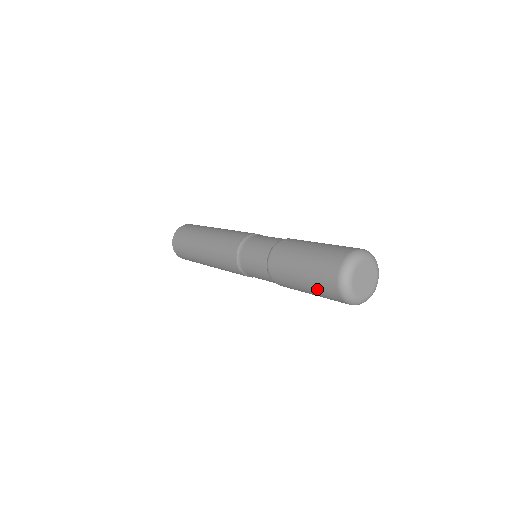
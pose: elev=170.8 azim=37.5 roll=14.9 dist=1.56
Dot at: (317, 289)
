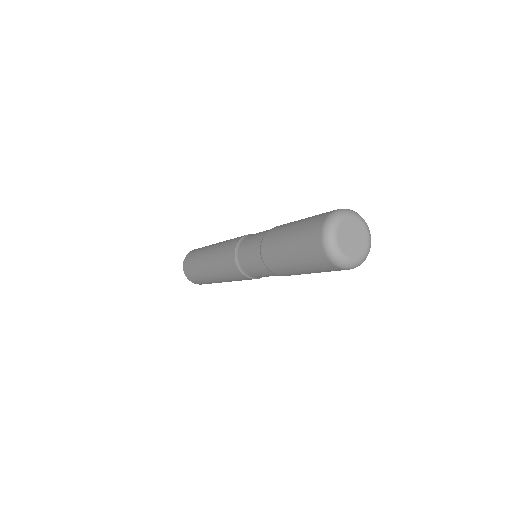
Dot at: (303, 228)
